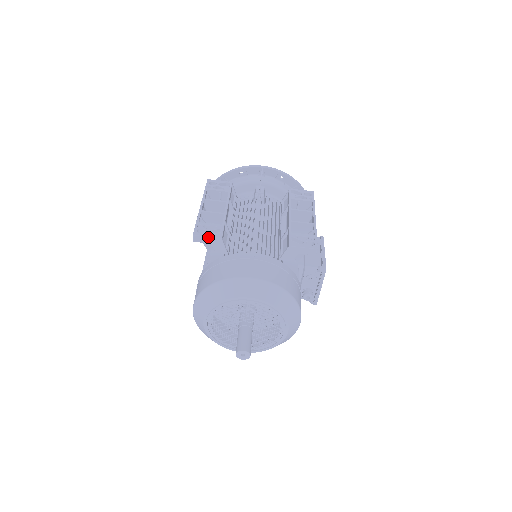
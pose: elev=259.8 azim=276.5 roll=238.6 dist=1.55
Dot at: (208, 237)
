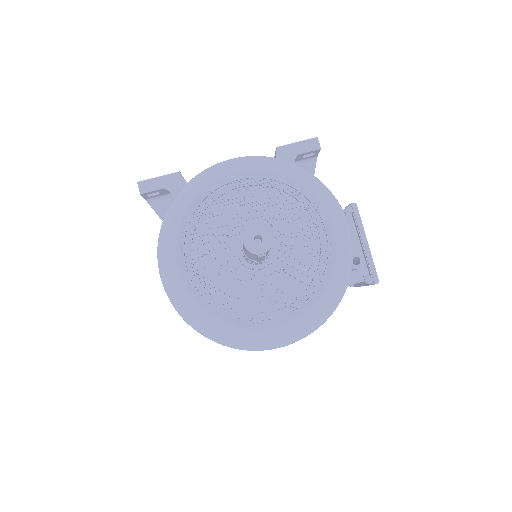
Dot at: (160, 177)
